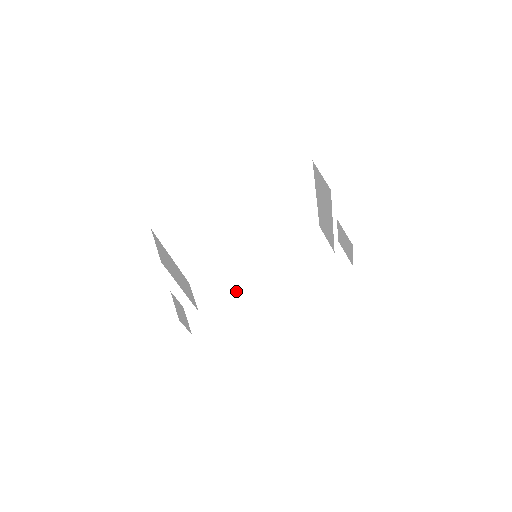
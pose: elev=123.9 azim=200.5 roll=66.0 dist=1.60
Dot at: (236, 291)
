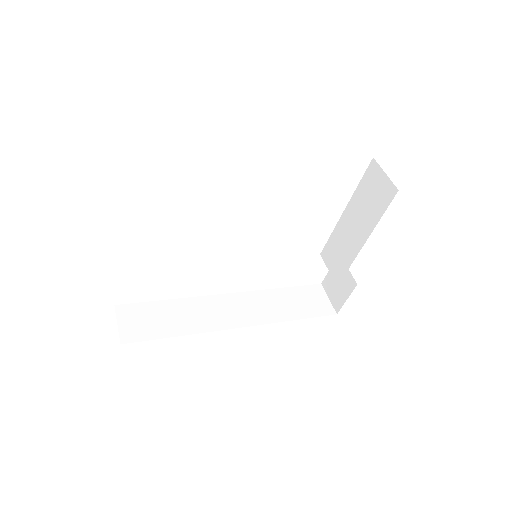
Dot at: (193, 305)
